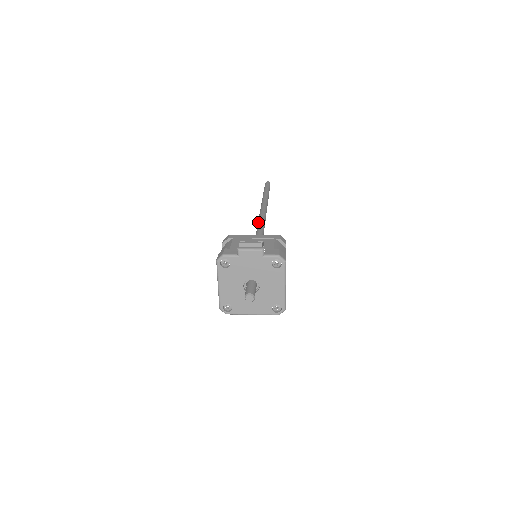
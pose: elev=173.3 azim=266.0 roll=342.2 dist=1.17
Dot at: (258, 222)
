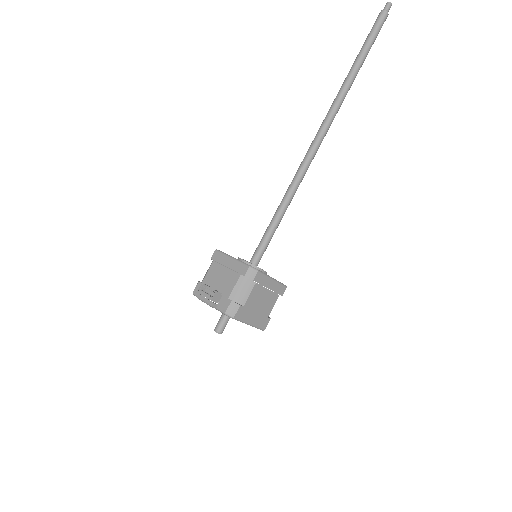
Dot at: (298, 168)
